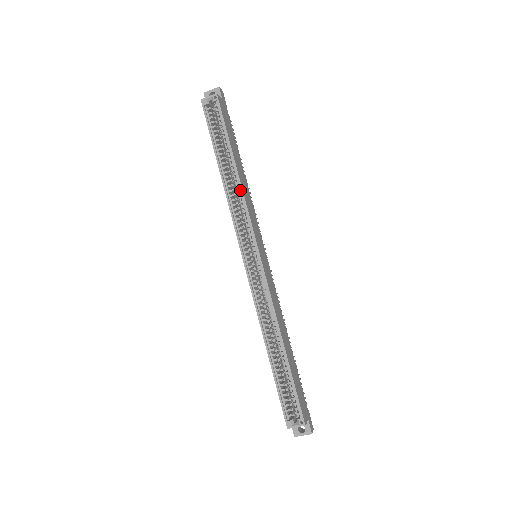
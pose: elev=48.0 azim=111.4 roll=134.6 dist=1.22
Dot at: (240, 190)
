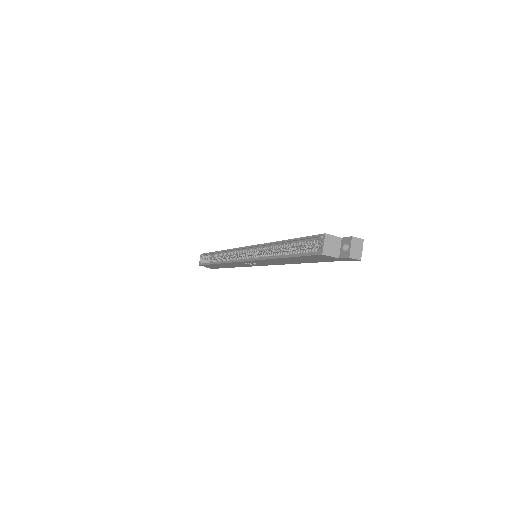
Dot at: (226, 252)
